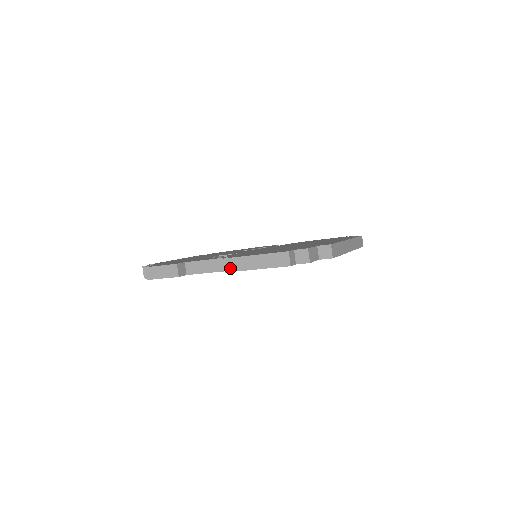
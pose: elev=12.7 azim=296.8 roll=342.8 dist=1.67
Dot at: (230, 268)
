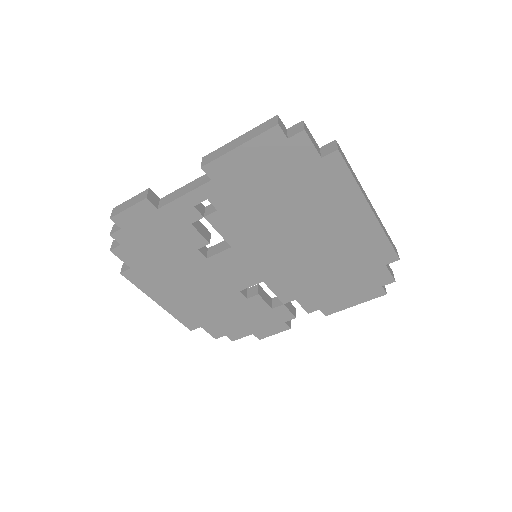
Dot at: (208, 161)
